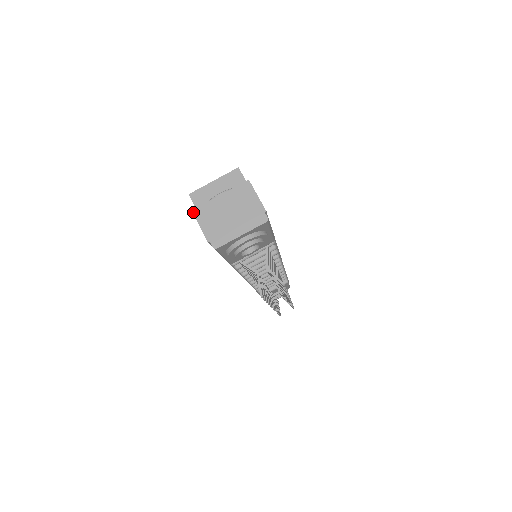
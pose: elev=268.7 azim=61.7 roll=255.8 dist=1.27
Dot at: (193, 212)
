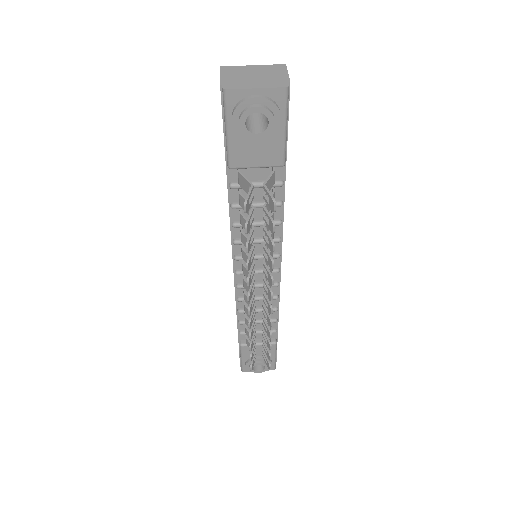
Dot at: (220, 67)
